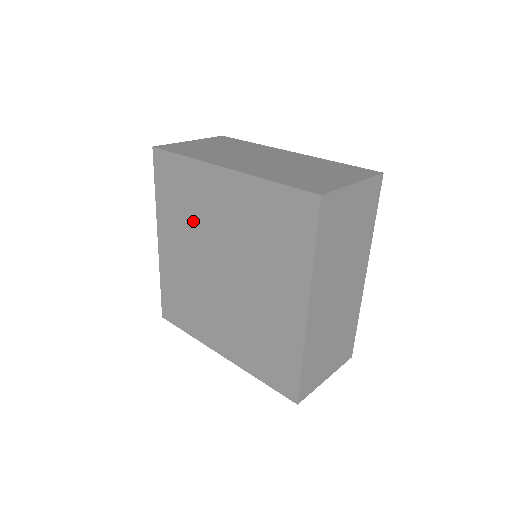
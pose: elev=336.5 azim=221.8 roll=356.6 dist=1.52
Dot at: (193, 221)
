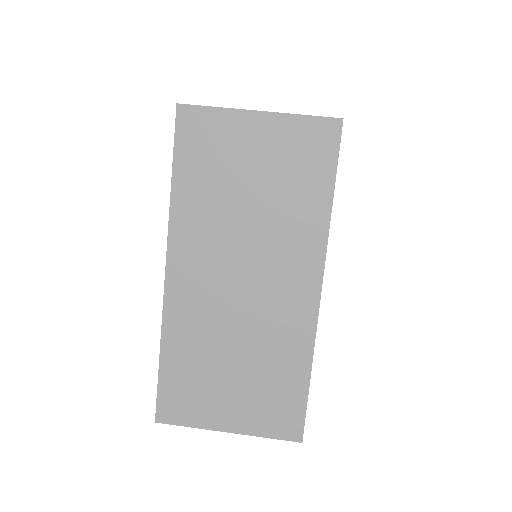
Dot at: occluded
